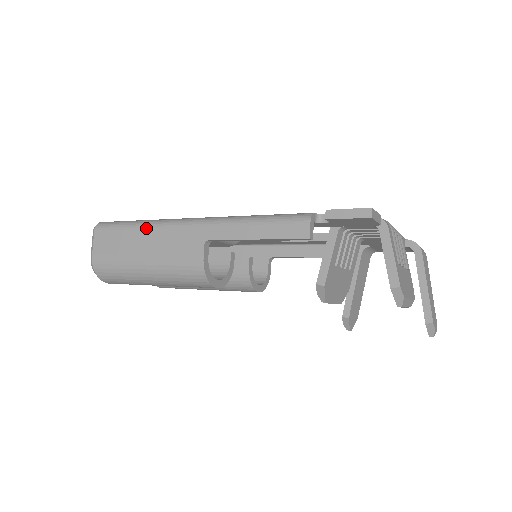
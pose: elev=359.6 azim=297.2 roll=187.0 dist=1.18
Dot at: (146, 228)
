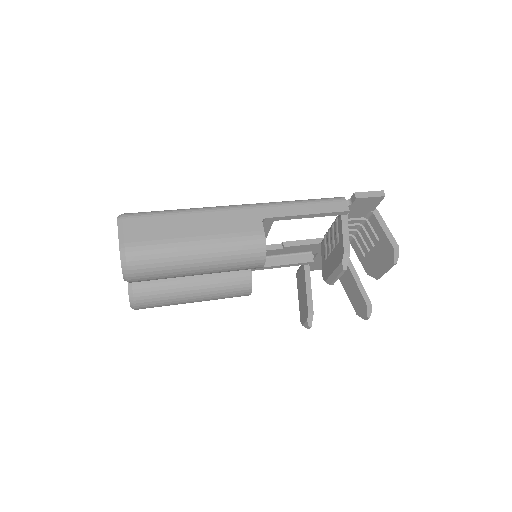
Dot at: (194, 213)
